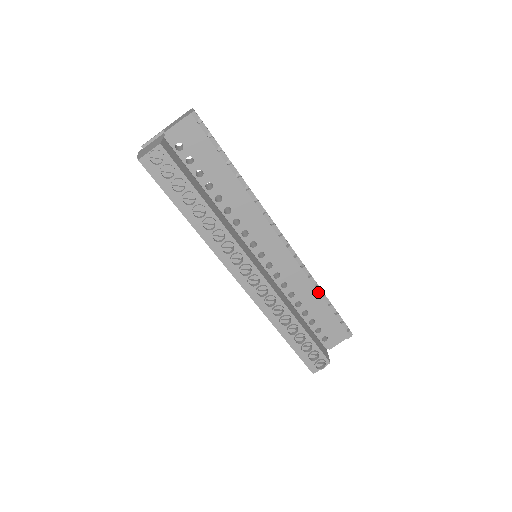
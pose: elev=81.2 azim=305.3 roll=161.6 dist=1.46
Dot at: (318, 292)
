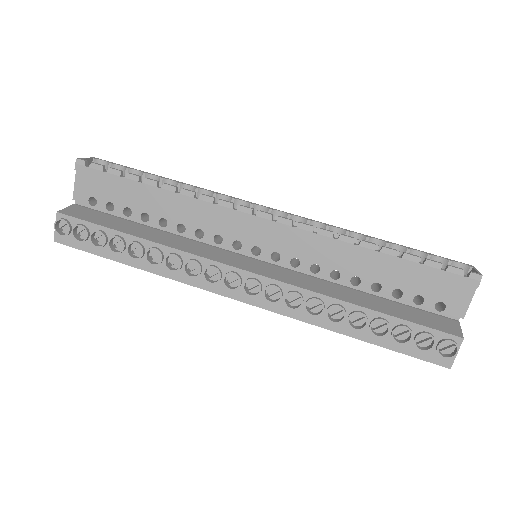
Dot at: (367, 249)
